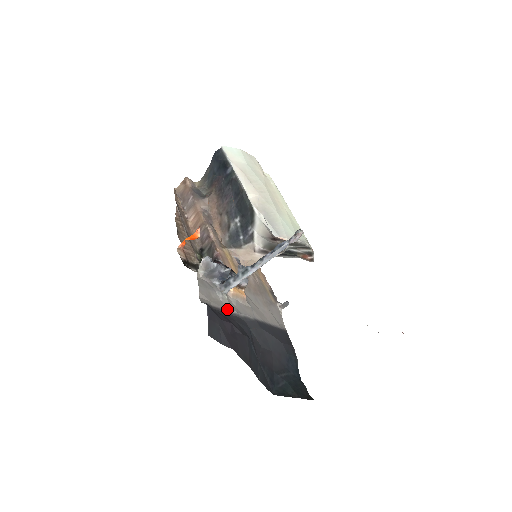
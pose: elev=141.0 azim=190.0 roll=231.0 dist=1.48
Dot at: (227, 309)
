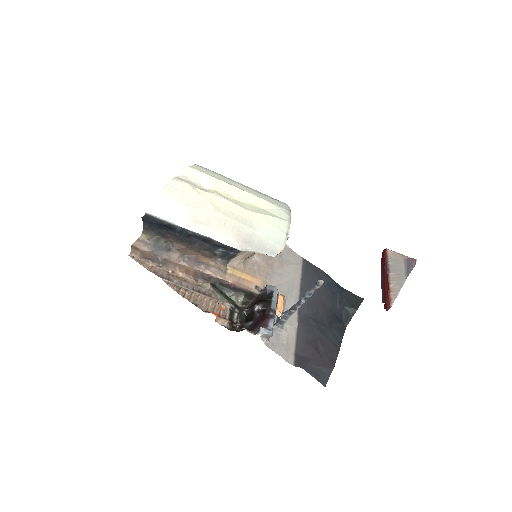
Dot at: (295, 334)
